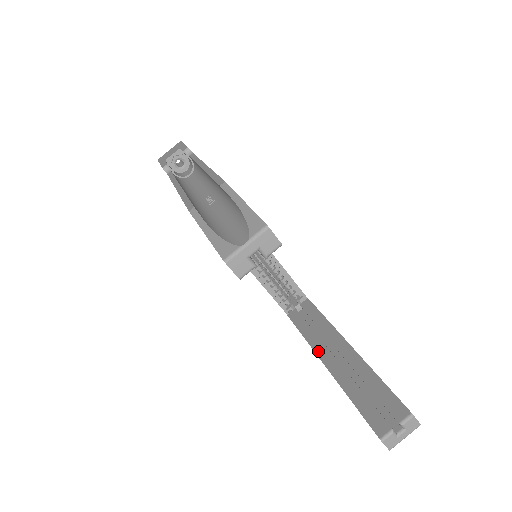
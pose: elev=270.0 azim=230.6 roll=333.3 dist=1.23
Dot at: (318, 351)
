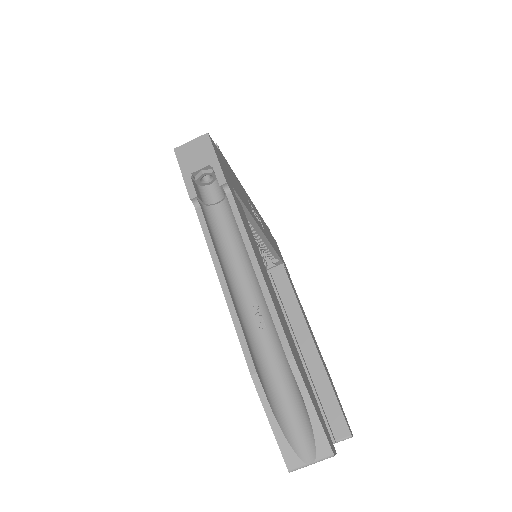
Dot at: occluded
